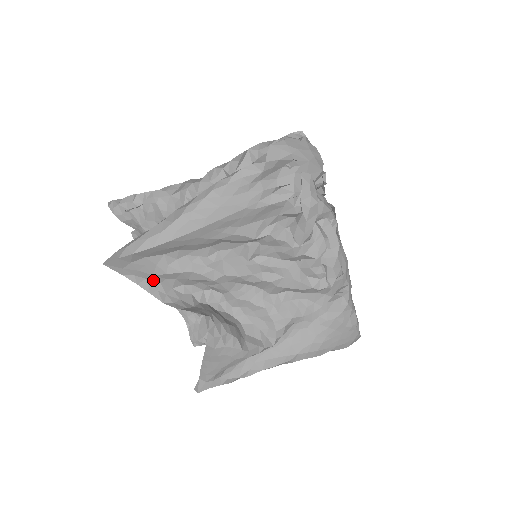
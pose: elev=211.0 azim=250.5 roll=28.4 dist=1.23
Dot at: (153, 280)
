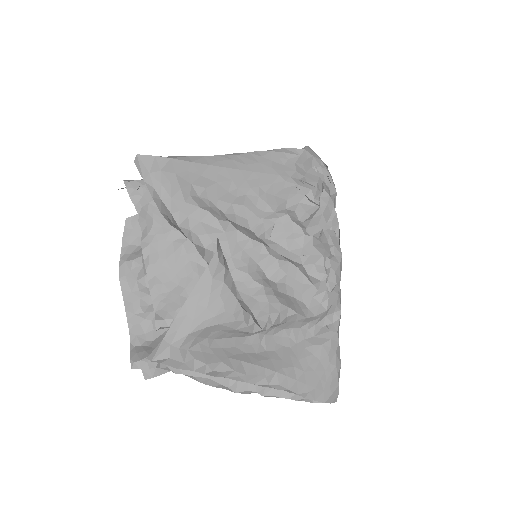
Dot at: (166, 206)
